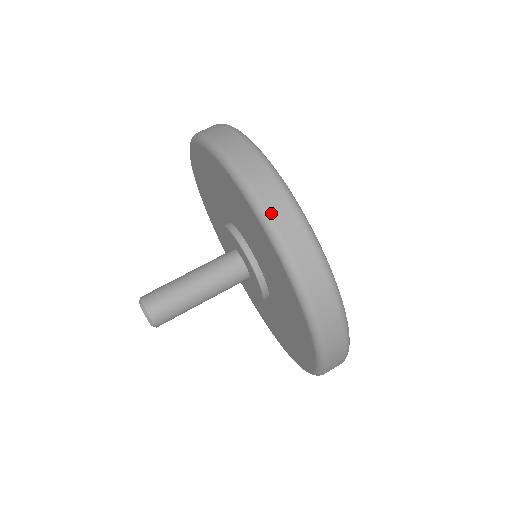
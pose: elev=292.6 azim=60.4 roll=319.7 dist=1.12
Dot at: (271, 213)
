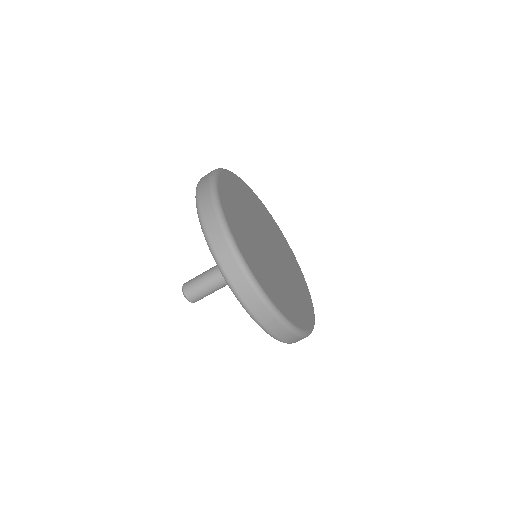
Dot at: (243, 298)
